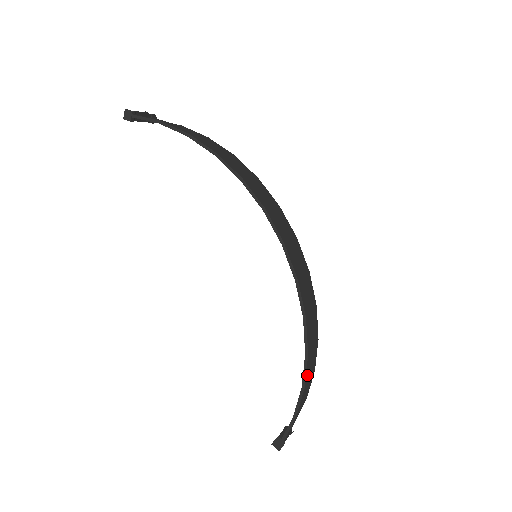
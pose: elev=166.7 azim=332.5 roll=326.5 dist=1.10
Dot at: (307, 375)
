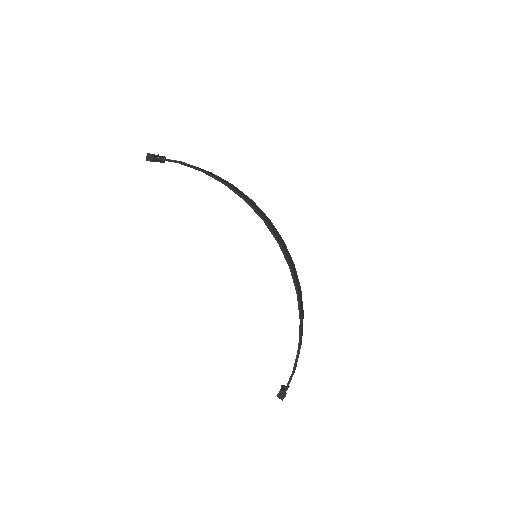
Dot at: (301, 338)
